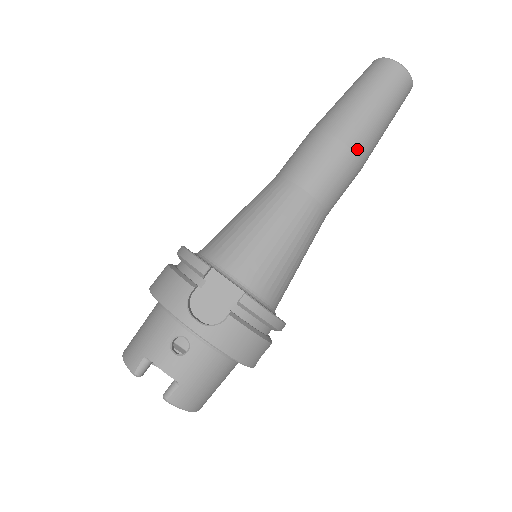
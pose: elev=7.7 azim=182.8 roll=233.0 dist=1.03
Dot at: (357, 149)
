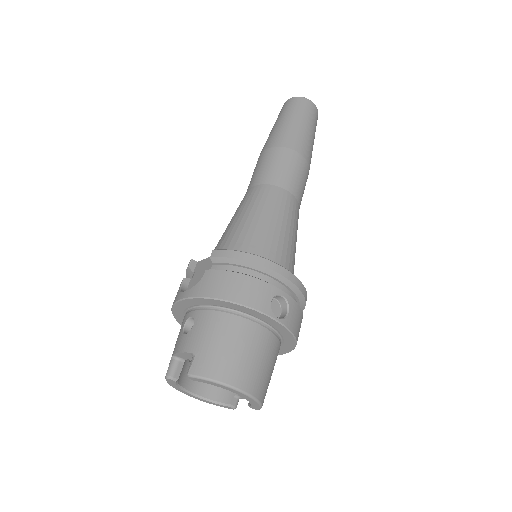
Dot at: (280, 144)
